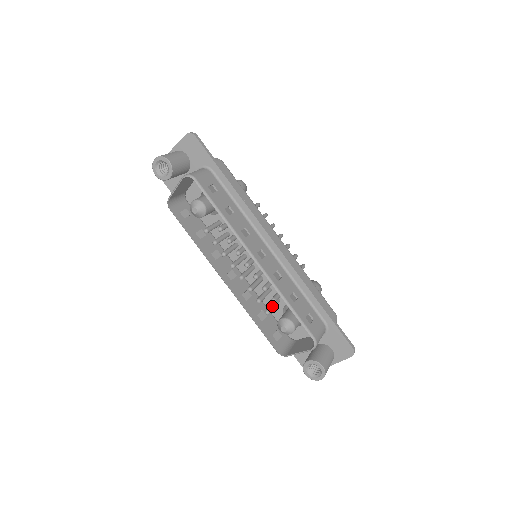
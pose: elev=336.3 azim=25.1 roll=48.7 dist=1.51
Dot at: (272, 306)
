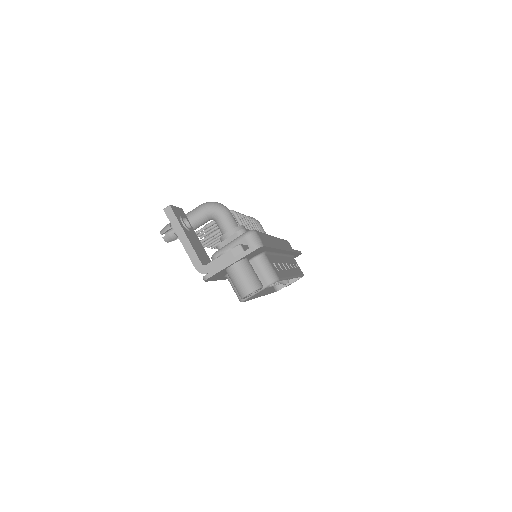
Dot at: occluded
